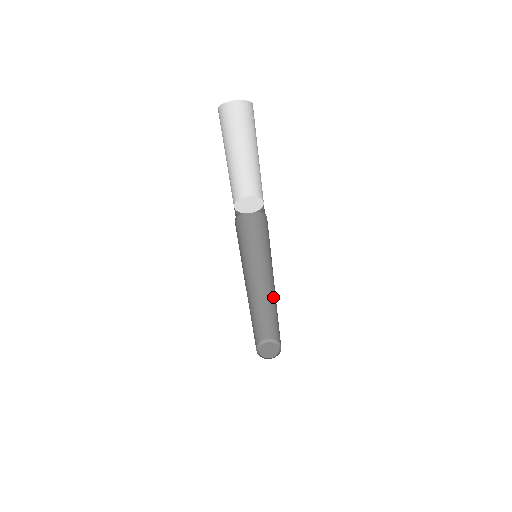
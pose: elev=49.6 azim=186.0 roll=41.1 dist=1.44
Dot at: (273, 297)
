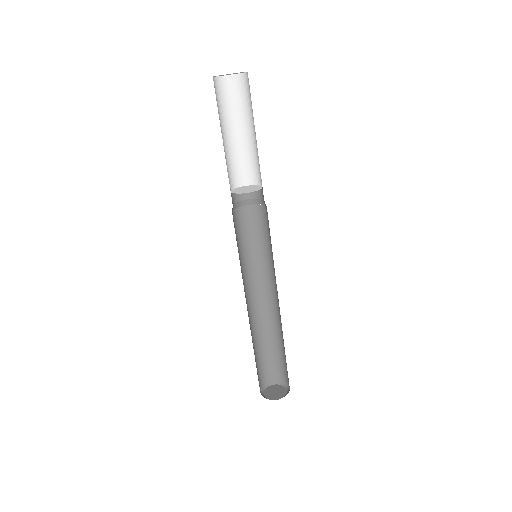
Dot at: (280, 319)
